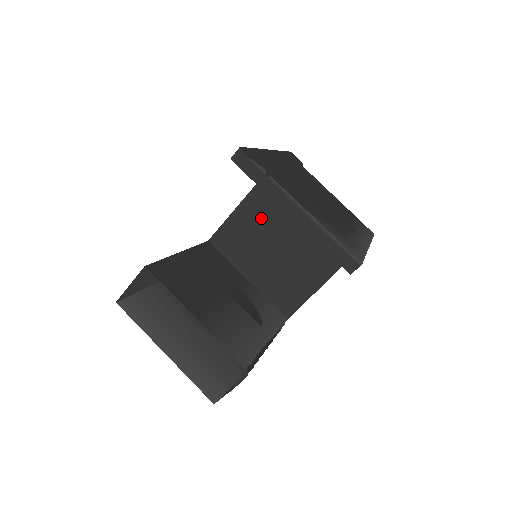
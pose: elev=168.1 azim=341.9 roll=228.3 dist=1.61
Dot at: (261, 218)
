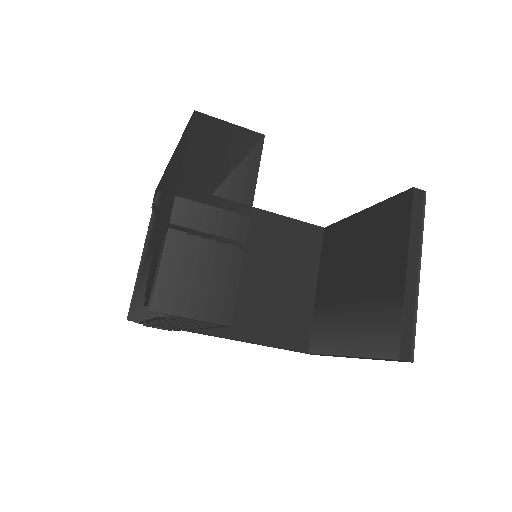
Dot at: (269, 240)
